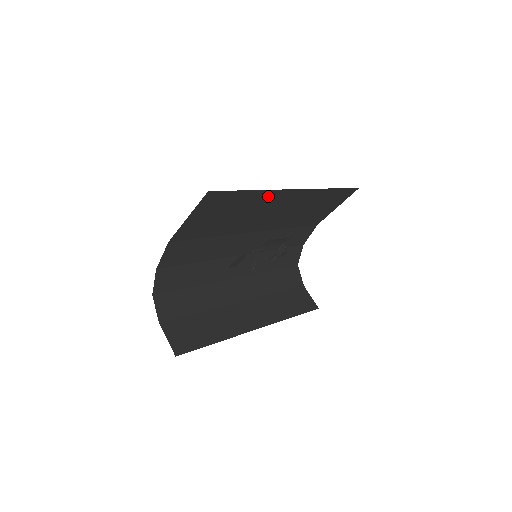
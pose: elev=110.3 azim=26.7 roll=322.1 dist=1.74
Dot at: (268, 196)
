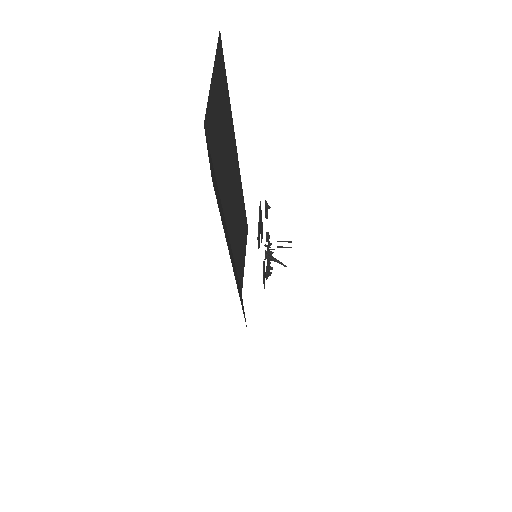
Dot at: (232, 137)
